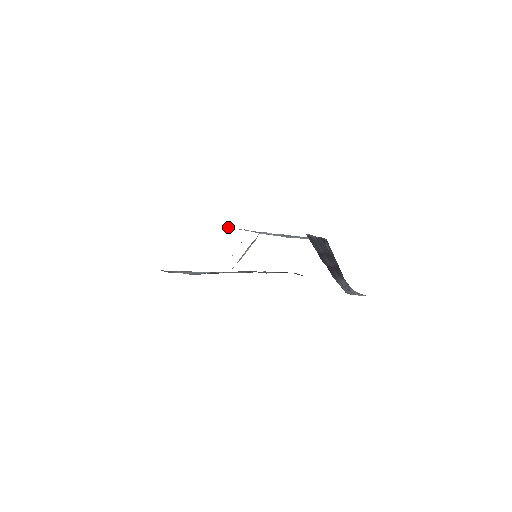
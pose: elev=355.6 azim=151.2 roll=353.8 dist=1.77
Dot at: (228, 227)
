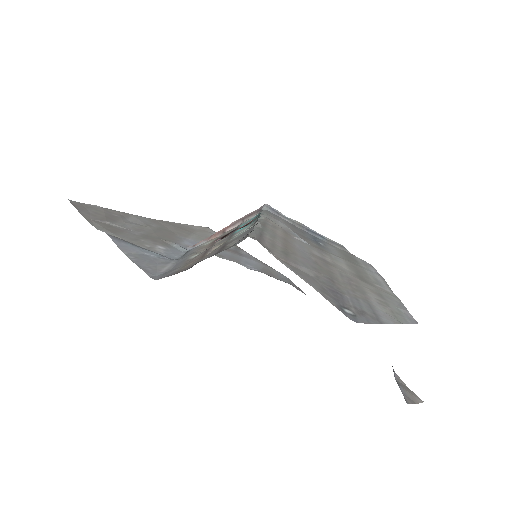
Dot at: (258, 233)
